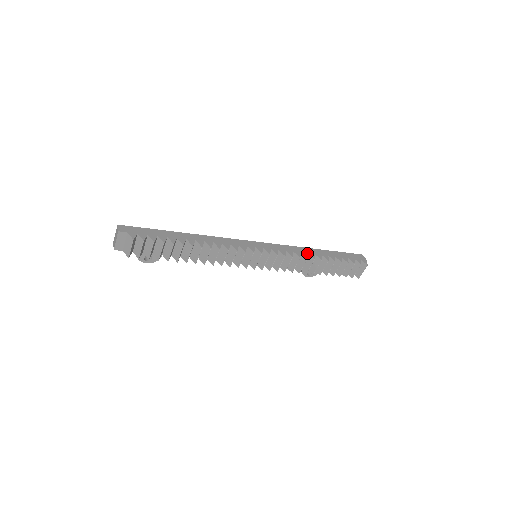
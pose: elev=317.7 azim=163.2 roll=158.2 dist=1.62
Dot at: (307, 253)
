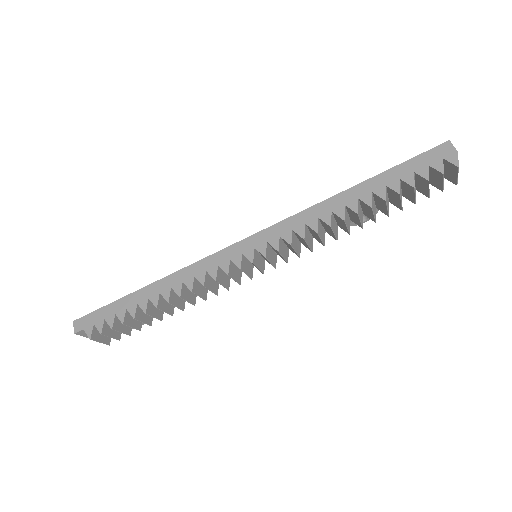
Dot at: (330, 212)
